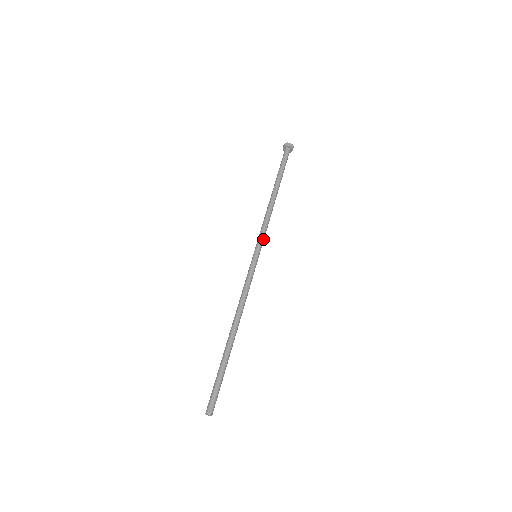
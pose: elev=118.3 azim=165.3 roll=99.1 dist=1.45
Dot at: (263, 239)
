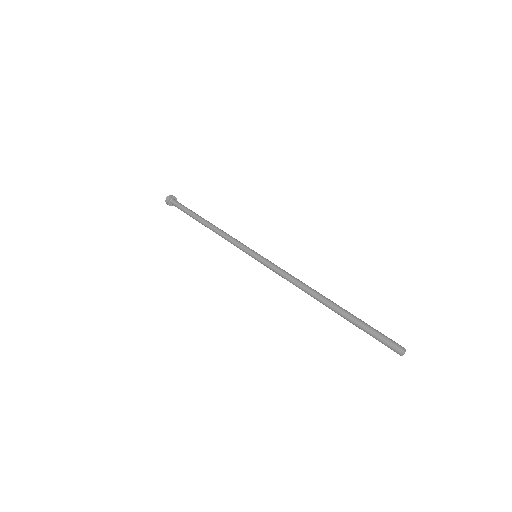
Dot at: occluded
